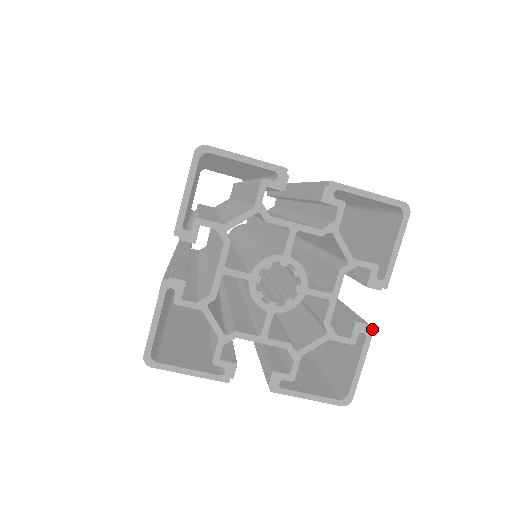
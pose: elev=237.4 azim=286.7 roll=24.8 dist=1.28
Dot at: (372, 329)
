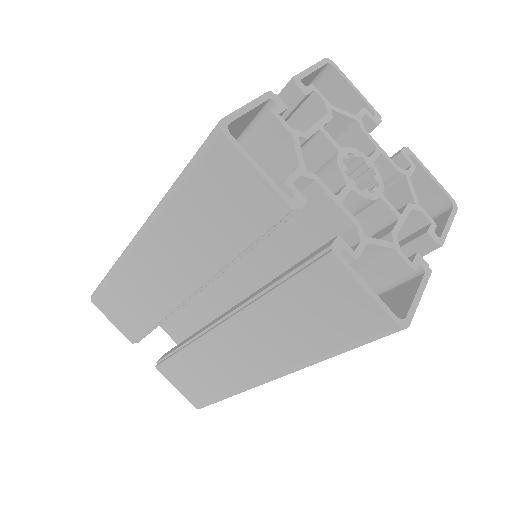
Dot at: (430, 270)
